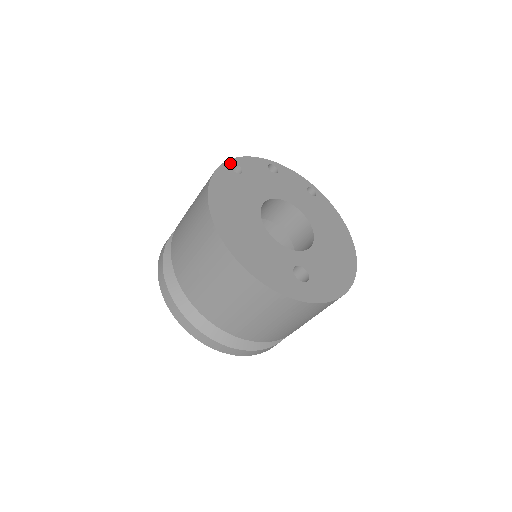
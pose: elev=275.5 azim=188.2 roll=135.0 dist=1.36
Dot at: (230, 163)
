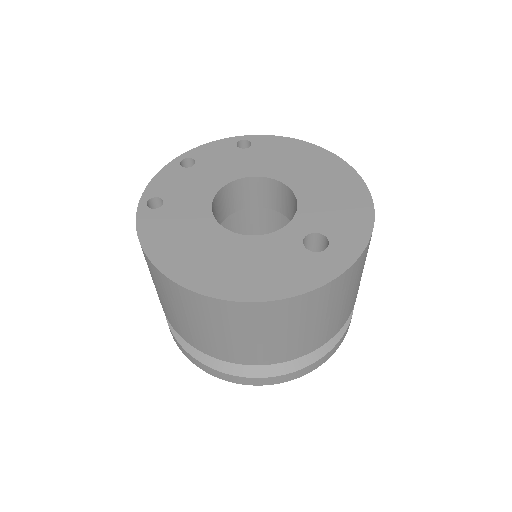
Dot at: (143, 204)
